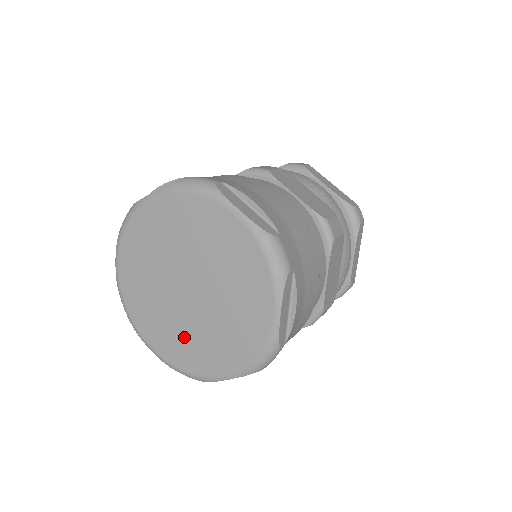
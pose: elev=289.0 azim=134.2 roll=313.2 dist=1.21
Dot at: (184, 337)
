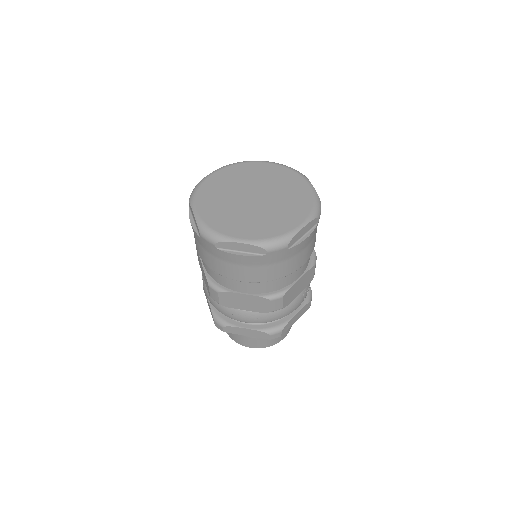
Dot at: (264, 220)
